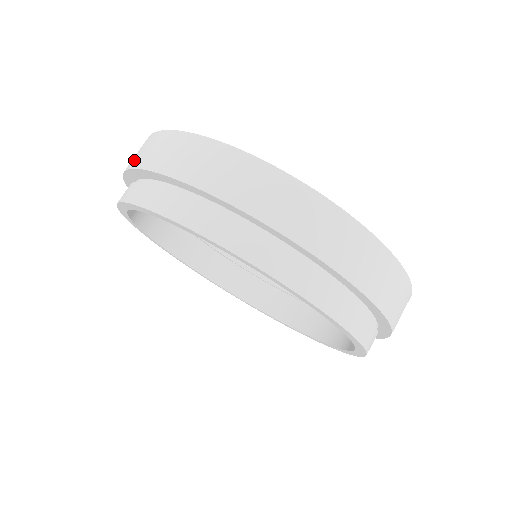
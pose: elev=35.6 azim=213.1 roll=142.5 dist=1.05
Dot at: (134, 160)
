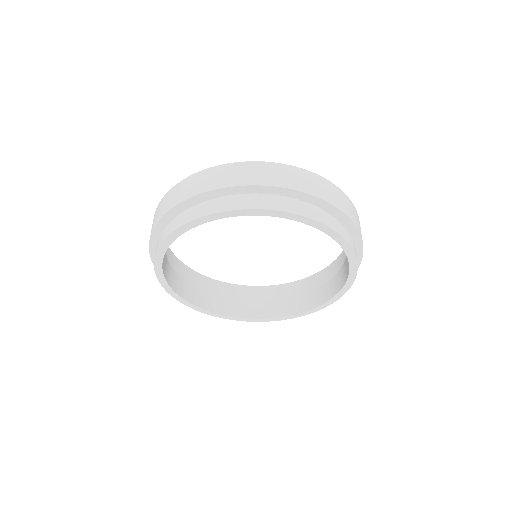
Dot at: occluded
